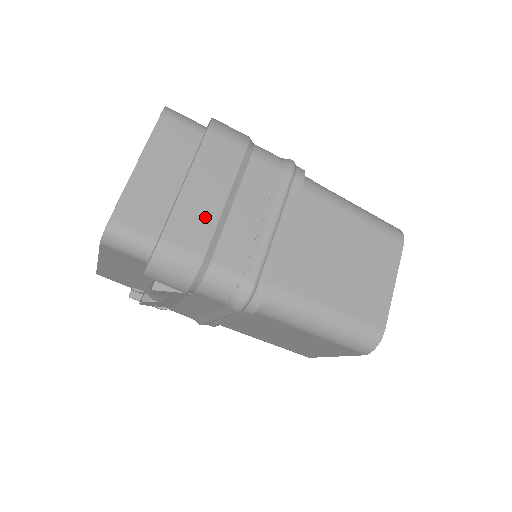
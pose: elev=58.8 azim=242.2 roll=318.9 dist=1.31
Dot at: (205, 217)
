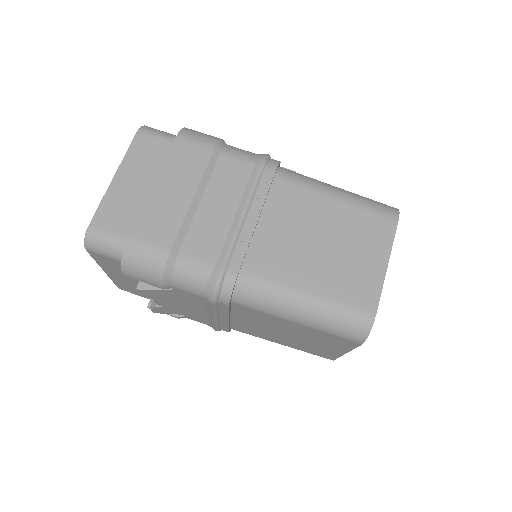
Dot at: (171, 215)
